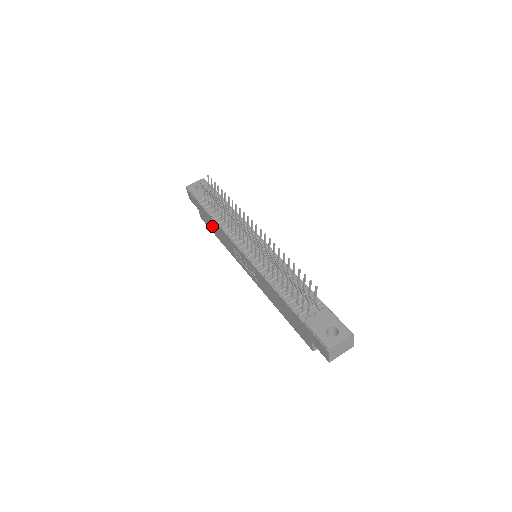
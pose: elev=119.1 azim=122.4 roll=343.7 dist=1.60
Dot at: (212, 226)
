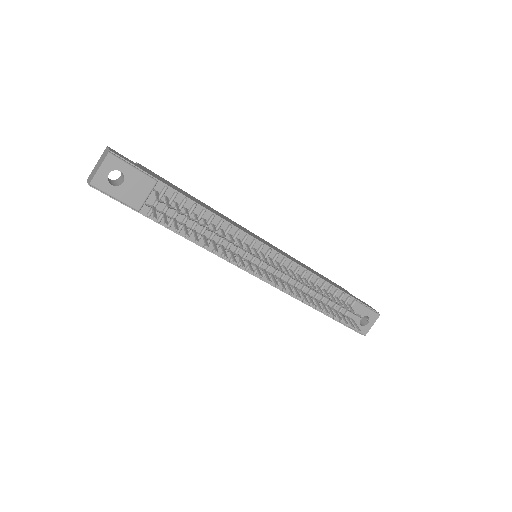
Dot at: occluded
